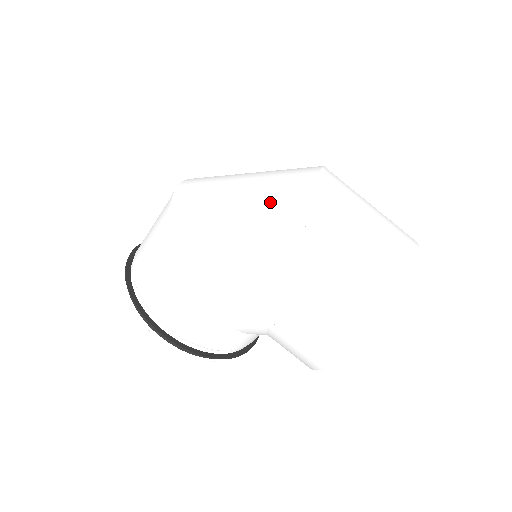
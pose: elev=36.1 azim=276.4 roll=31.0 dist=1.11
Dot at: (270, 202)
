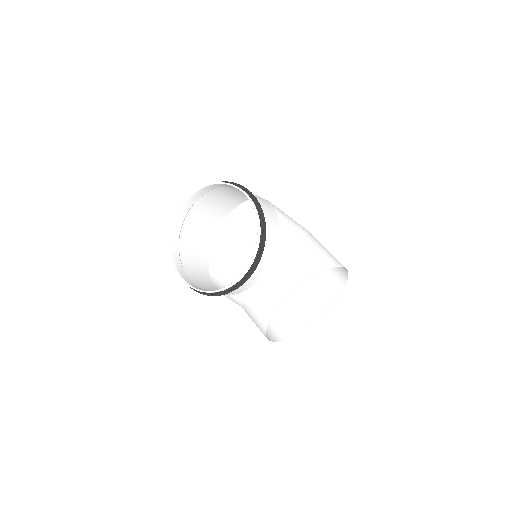
Dot at: occluded
